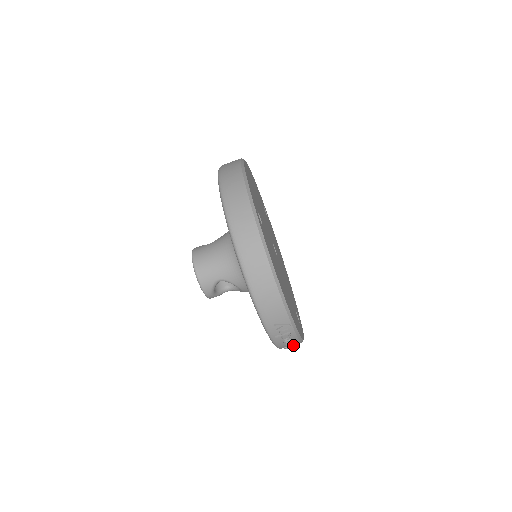
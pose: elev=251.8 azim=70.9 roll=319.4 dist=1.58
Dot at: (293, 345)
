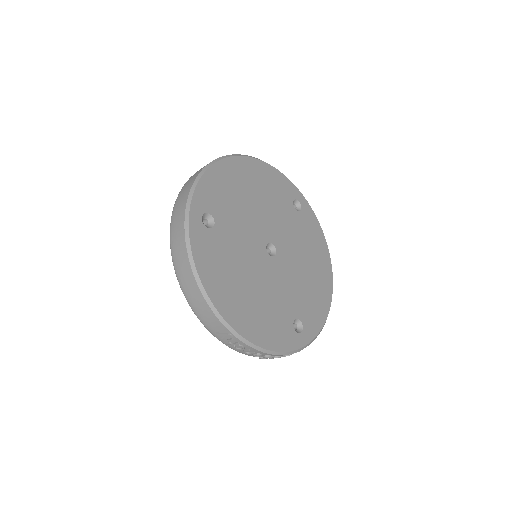
Dot at: (264, 356)
